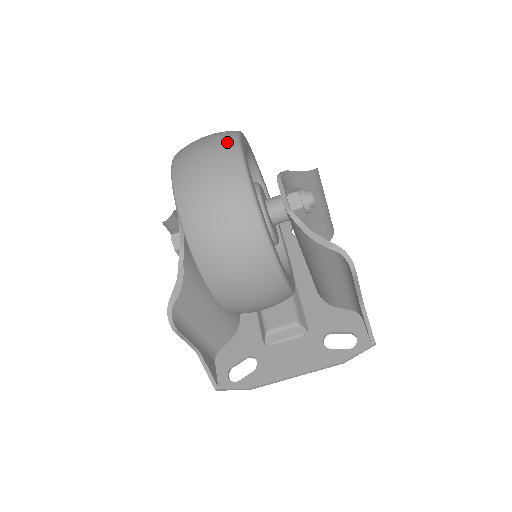
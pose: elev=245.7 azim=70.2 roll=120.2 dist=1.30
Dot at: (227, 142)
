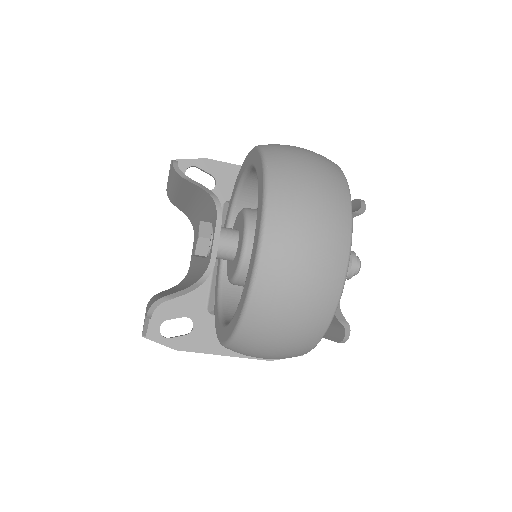
Dot at: (342, 224)
